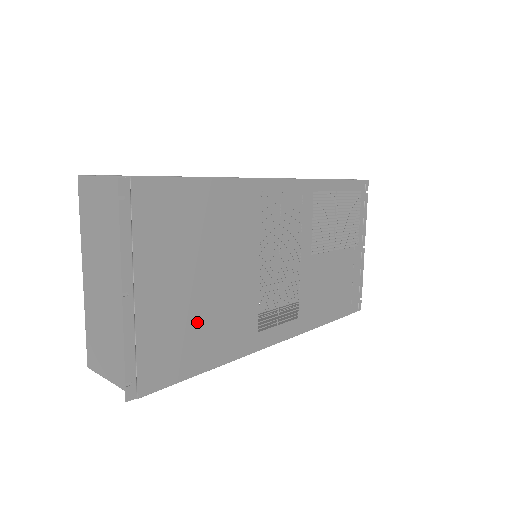
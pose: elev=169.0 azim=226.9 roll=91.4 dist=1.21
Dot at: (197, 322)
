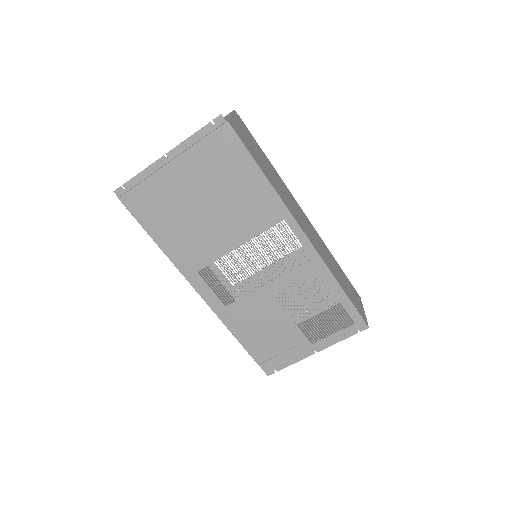
Dot at: (178, 216)
